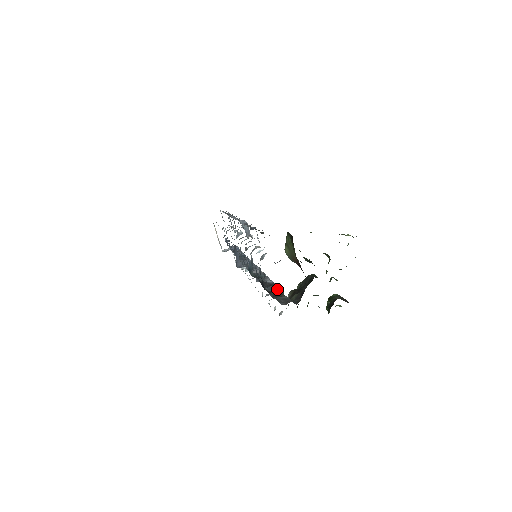
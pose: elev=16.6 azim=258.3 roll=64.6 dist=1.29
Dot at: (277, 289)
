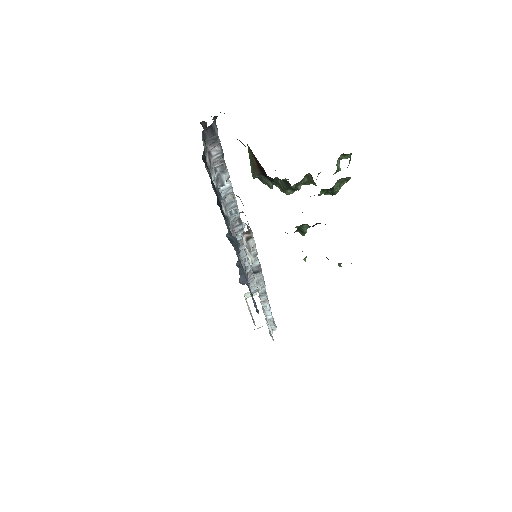
Dot at: occluded
